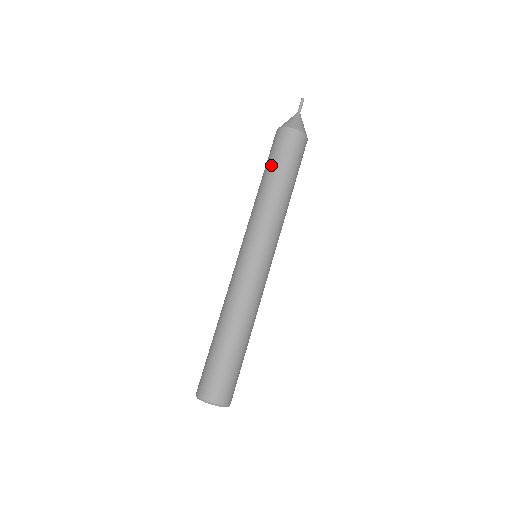
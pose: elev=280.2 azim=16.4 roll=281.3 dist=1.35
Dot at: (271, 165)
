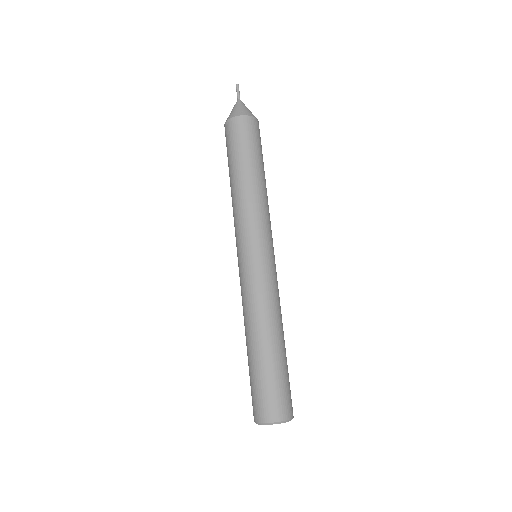
Dot at: (232, 161)
